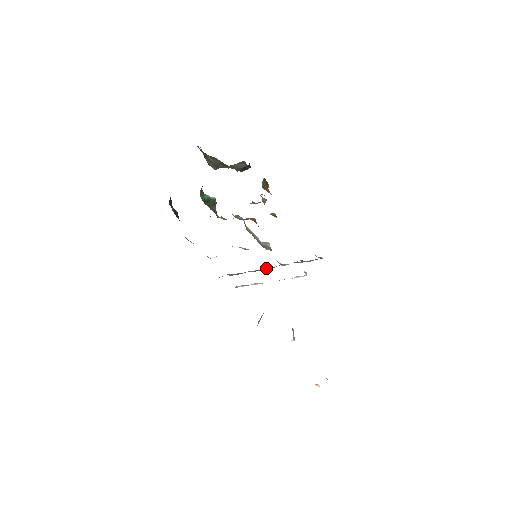
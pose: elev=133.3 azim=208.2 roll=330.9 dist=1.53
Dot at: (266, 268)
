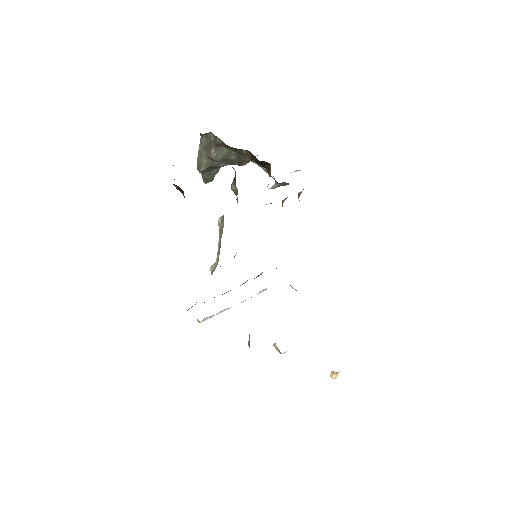
Dot at: occluded
